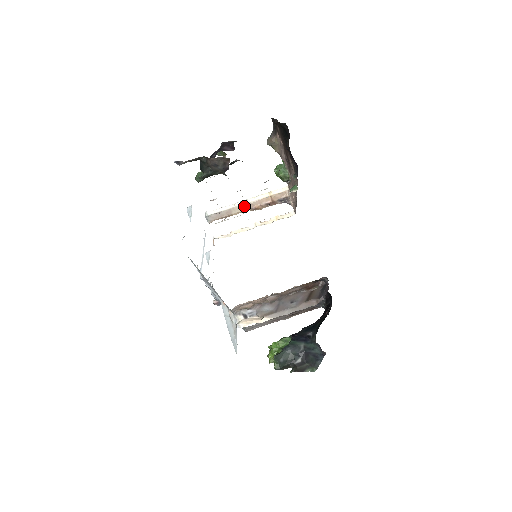
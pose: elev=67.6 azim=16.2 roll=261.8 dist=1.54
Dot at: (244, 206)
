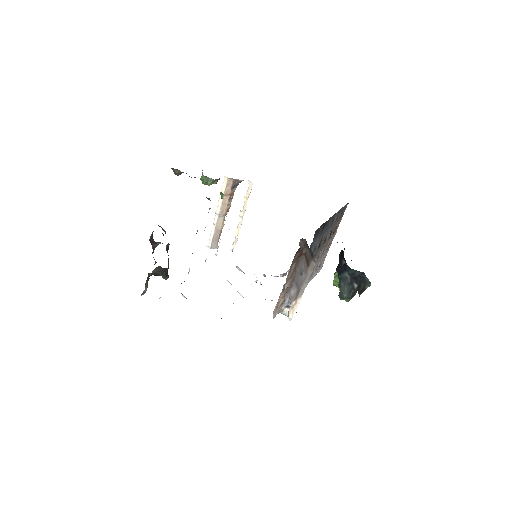
Dot at: (220, 218)
